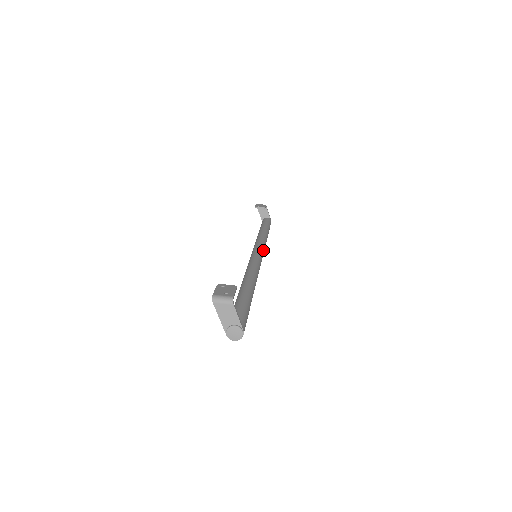
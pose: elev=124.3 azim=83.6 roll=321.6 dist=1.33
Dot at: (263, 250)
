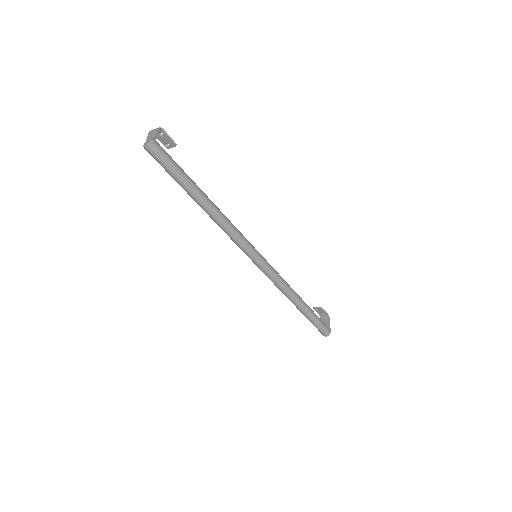
Dot at: (270, 266)
